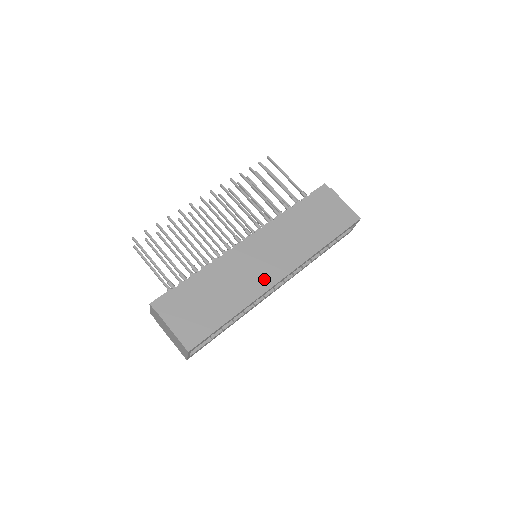
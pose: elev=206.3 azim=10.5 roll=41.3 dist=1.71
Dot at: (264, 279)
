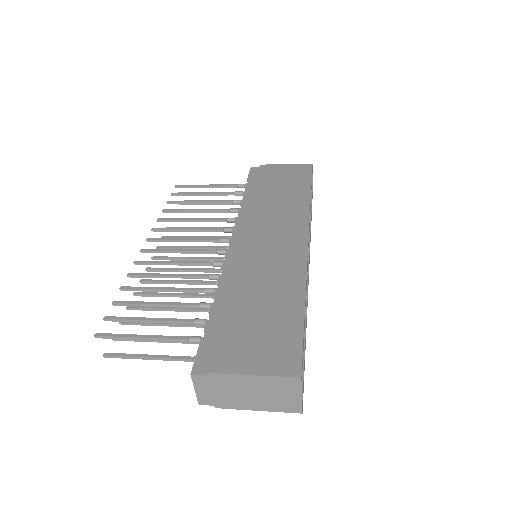
Dot at: (291, 254)
